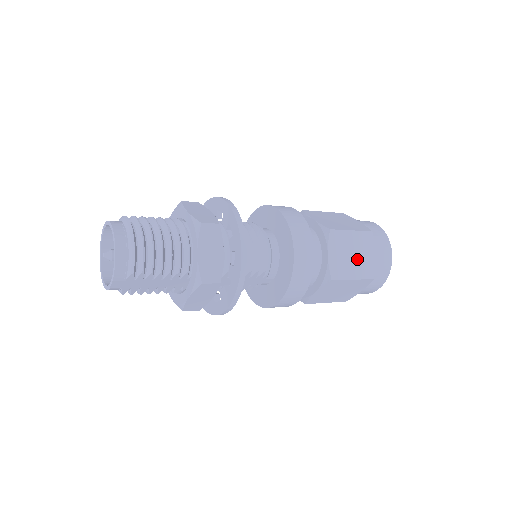
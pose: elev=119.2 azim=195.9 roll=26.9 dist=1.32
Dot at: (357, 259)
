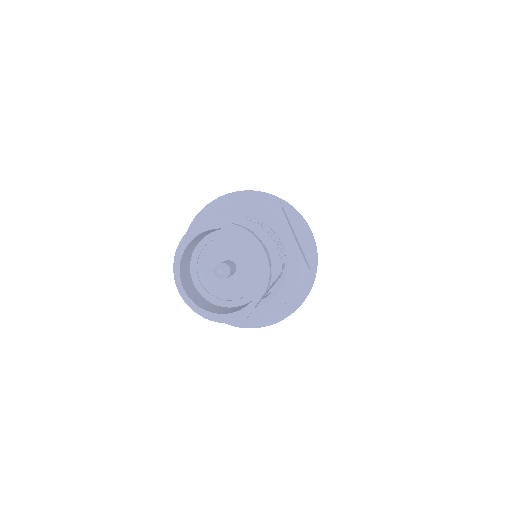
Dot at: occluded
